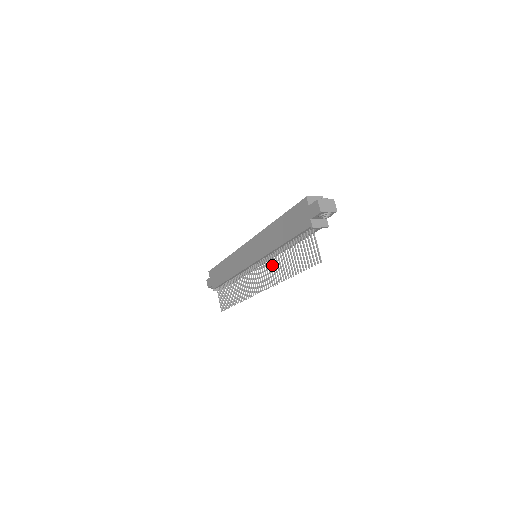
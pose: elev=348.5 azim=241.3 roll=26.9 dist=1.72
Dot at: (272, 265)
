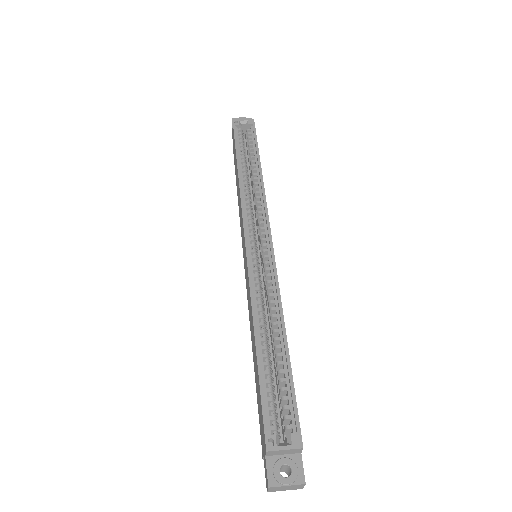
Dot at: occluded
